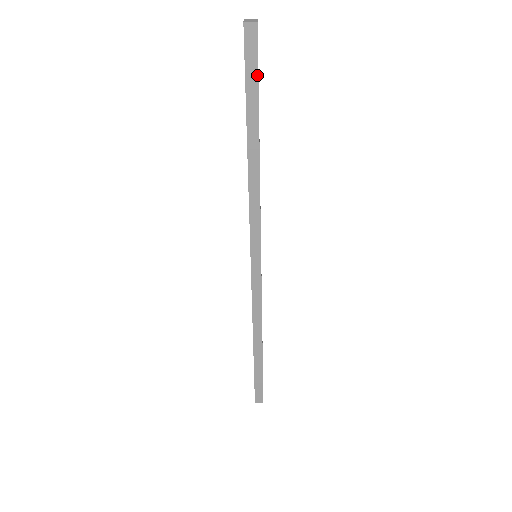
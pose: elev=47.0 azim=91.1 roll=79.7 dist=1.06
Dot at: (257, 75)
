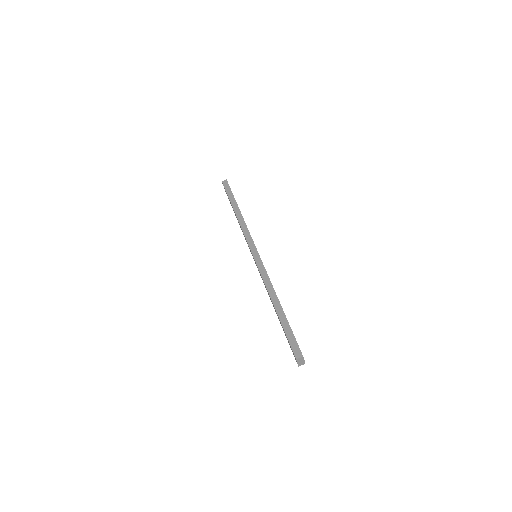
Dot at: occluded
